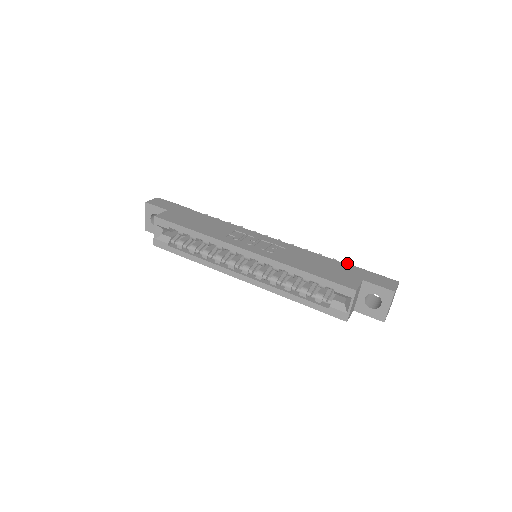
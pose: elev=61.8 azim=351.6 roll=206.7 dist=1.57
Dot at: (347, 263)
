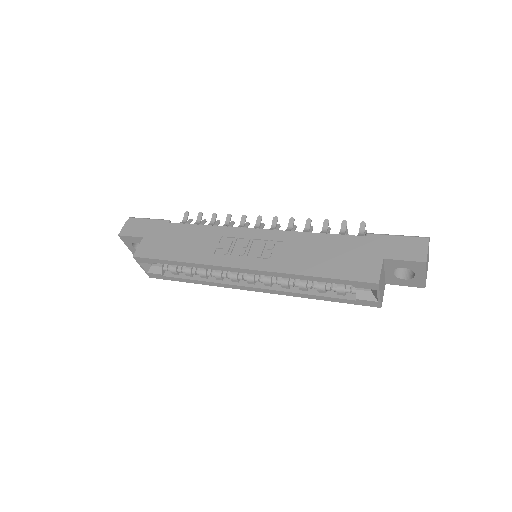
Dot at: occluded
